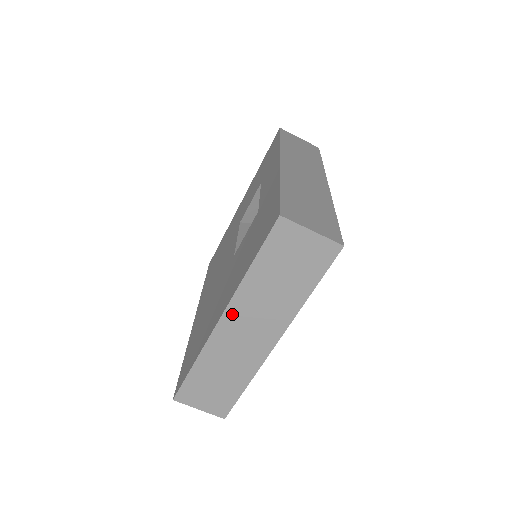
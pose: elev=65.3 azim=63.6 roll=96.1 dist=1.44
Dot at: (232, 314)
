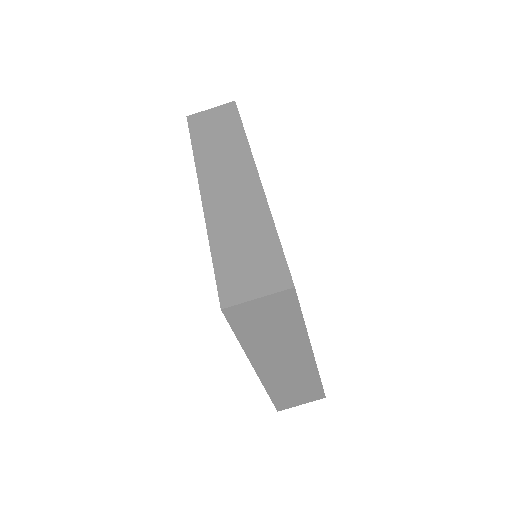
Dot at: (260, 364)
